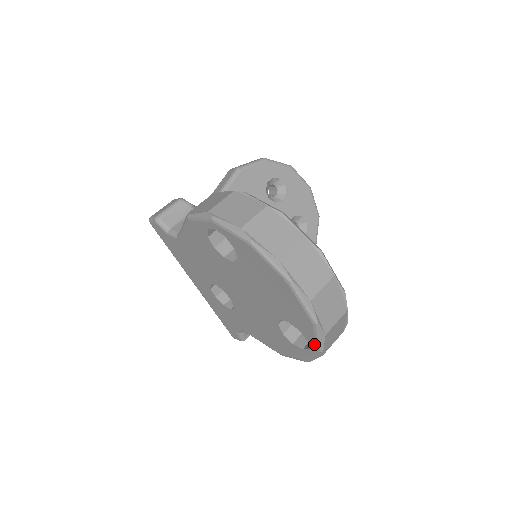
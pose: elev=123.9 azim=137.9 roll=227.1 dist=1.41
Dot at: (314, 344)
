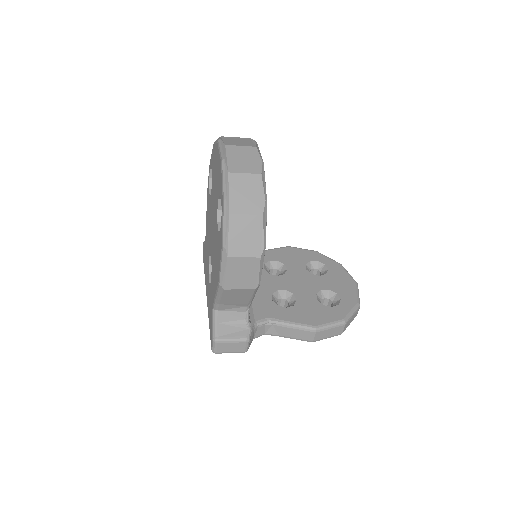
Dot at: (222, 193)
